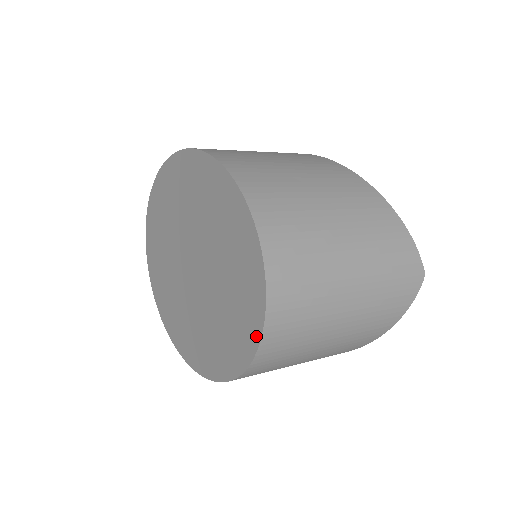
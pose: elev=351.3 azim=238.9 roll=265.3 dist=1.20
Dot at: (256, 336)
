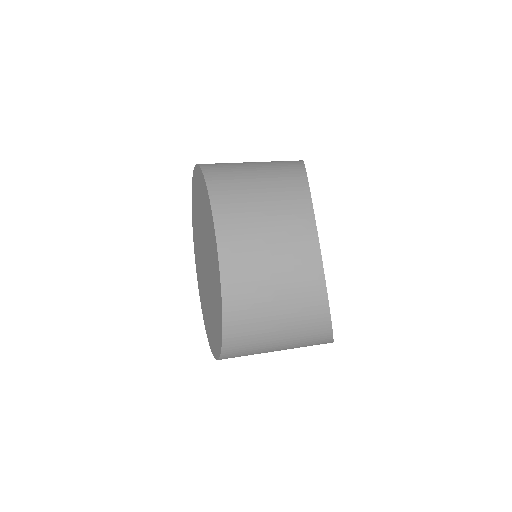
Dot at: (213, 352)
